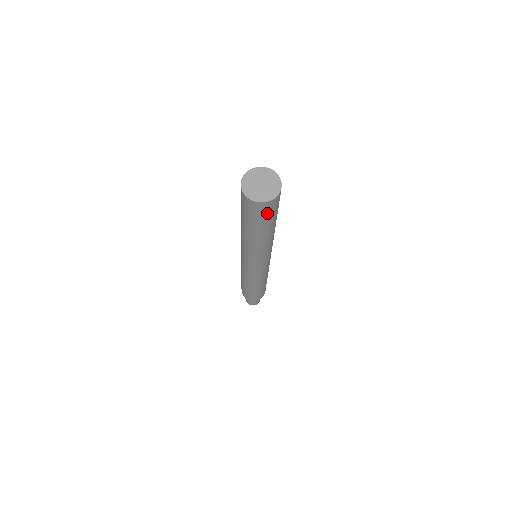
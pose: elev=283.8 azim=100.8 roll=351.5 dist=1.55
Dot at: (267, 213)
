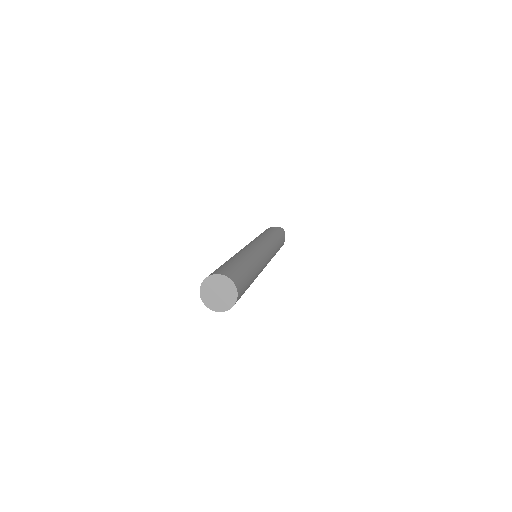
Dot at: occluded
